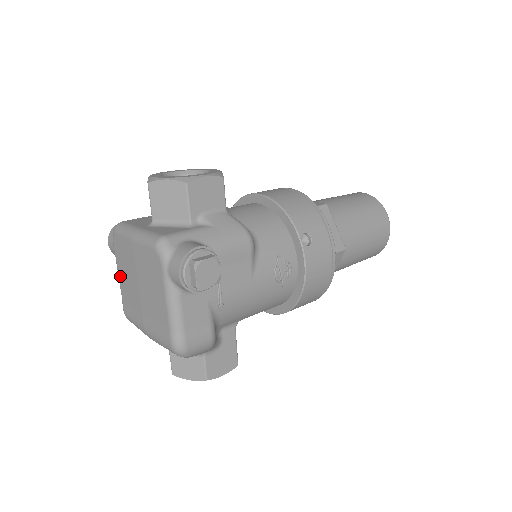
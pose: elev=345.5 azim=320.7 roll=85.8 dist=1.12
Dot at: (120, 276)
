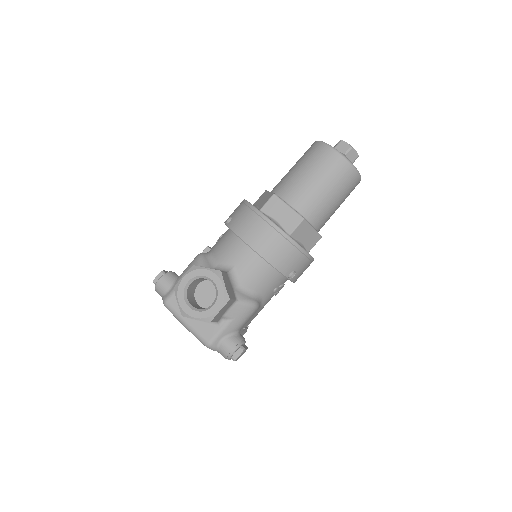
Dot at: occluded
